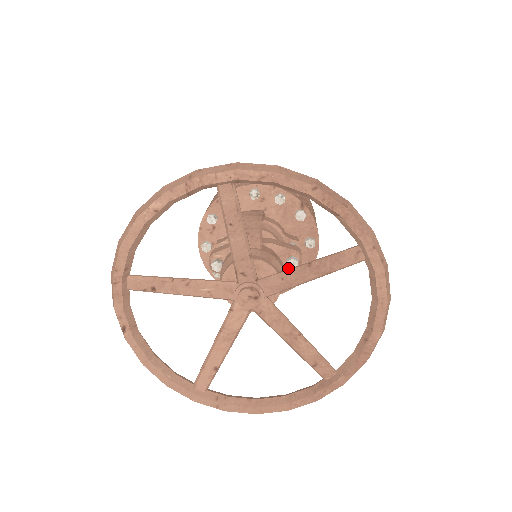
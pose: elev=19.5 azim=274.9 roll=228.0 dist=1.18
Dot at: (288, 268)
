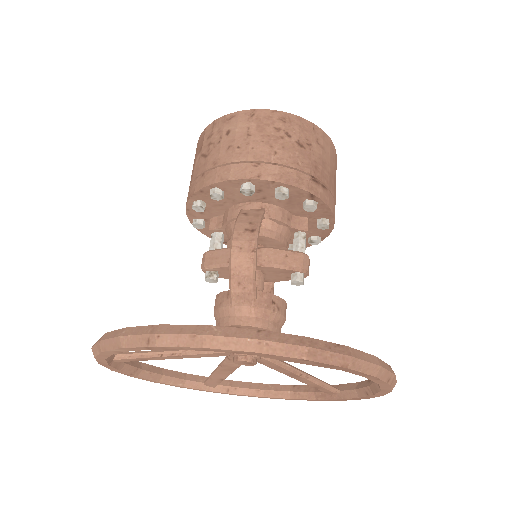
Dot at: occluded
